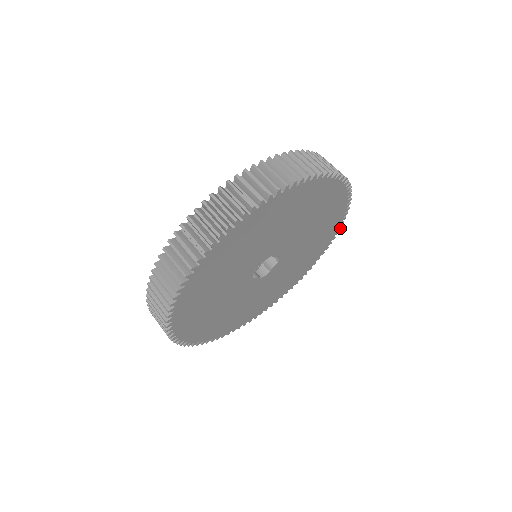
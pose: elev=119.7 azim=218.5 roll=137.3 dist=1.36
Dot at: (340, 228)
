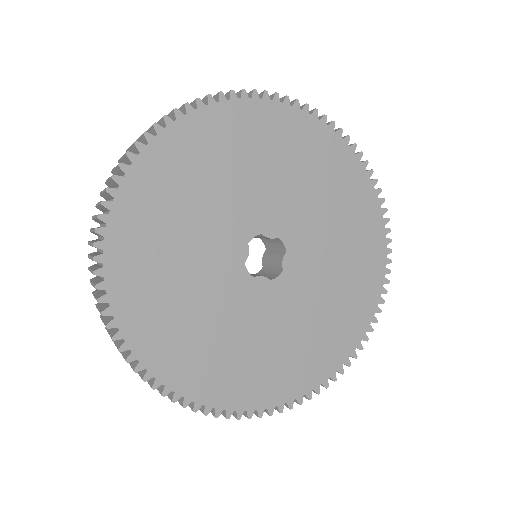
Dot at: (309, 398)
